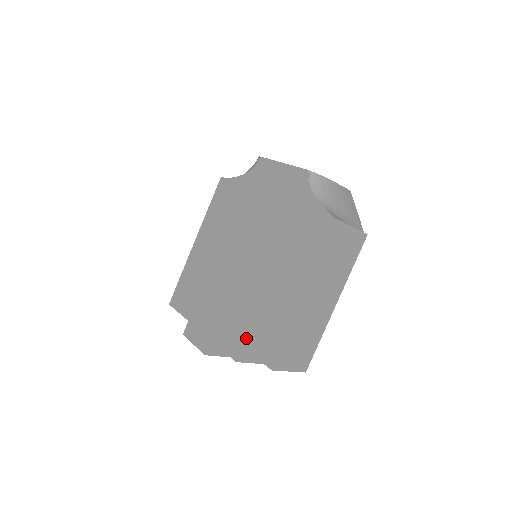
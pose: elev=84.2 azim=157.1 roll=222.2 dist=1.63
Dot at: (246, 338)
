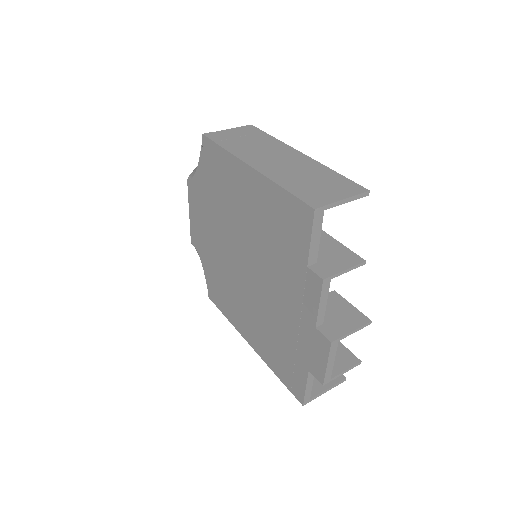
Dot at: (298, 260)
